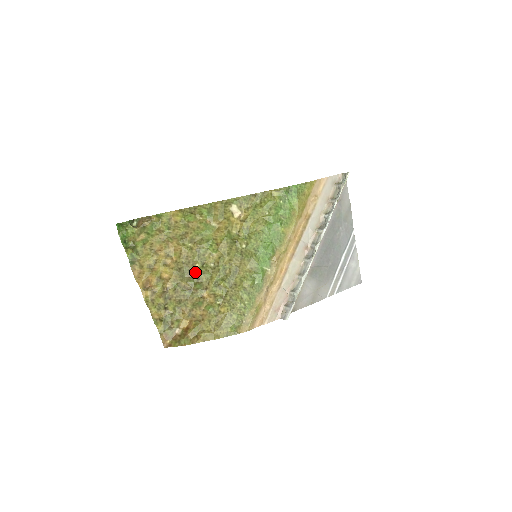
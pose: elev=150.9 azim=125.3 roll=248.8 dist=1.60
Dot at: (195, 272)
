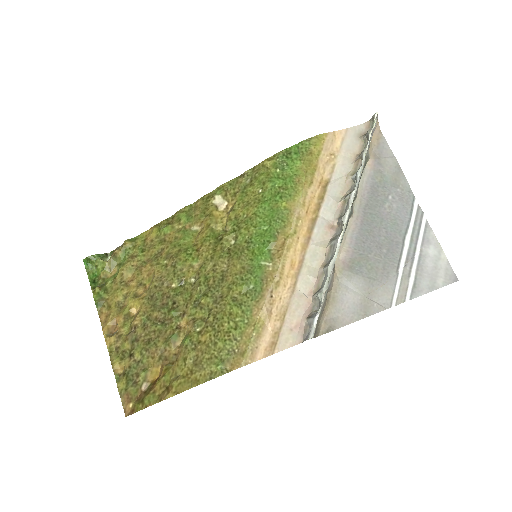
Dot at: (169, 295)
